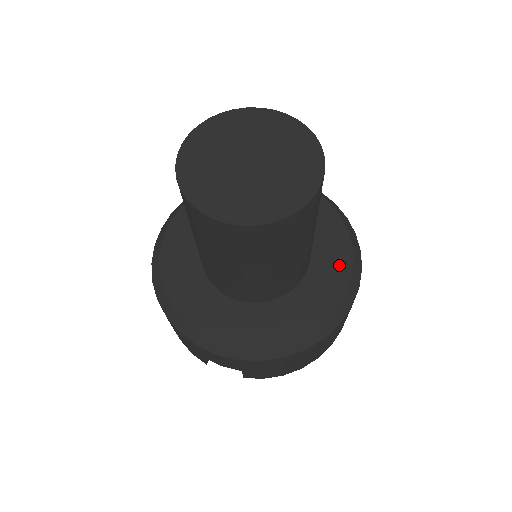
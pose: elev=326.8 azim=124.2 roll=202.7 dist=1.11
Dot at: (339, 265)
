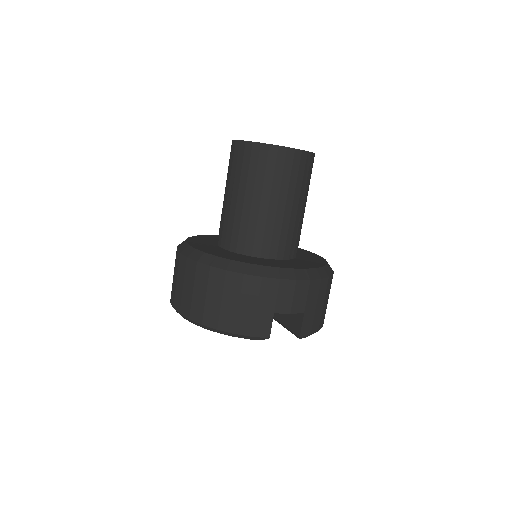
Dot at: (303, 251)
